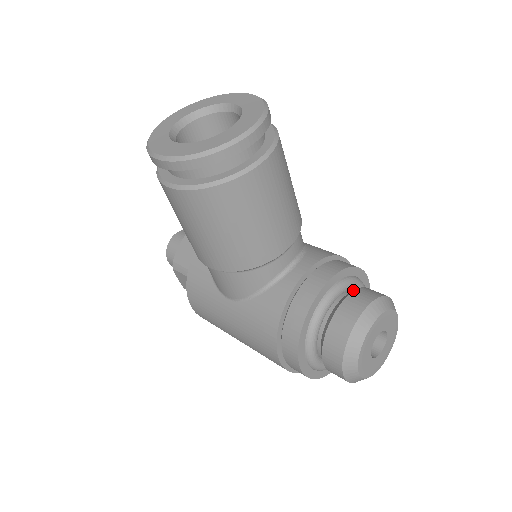
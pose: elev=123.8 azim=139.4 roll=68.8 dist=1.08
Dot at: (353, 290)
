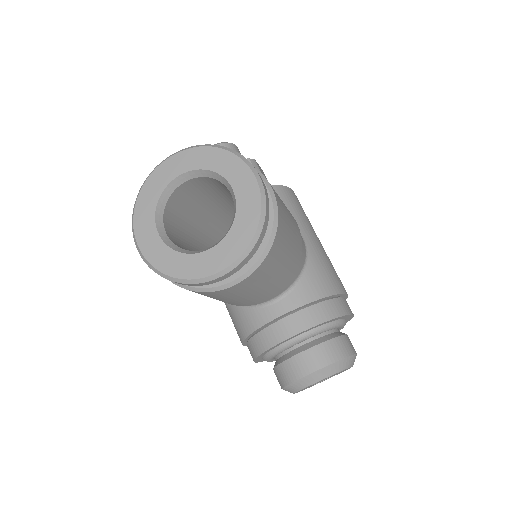
Dot at: (323, 334)
